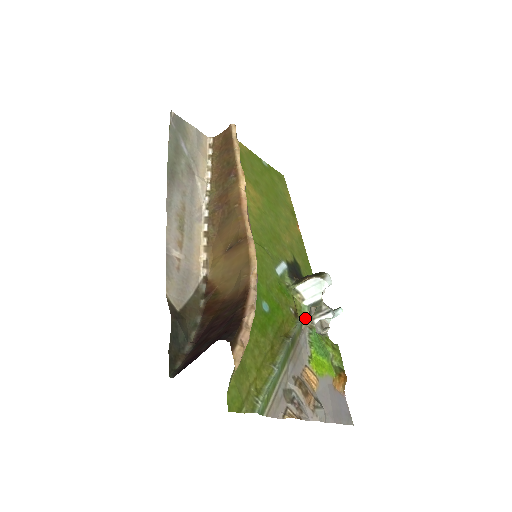
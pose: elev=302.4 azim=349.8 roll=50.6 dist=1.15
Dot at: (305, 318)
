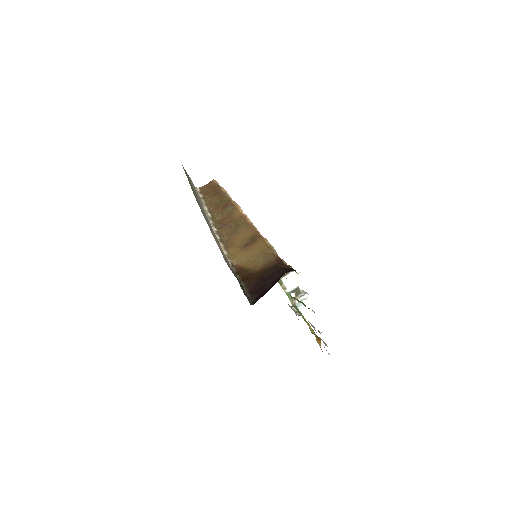
Dot at: (290, 300)
